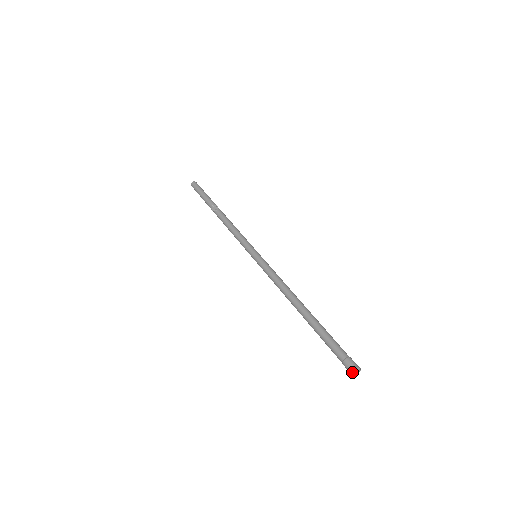
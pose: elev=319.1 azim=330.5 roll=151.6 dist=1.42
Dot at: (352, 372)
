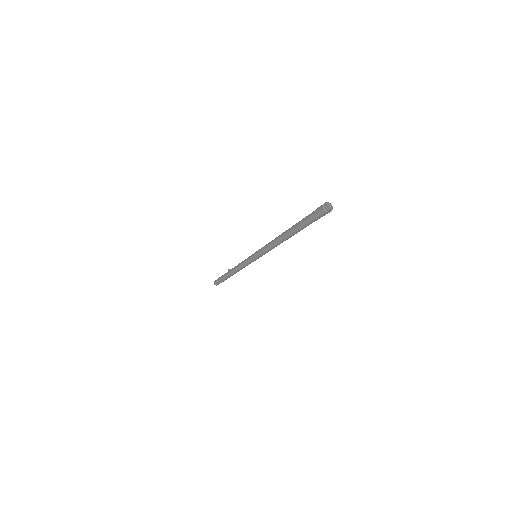
Dot at: (326, 202)
